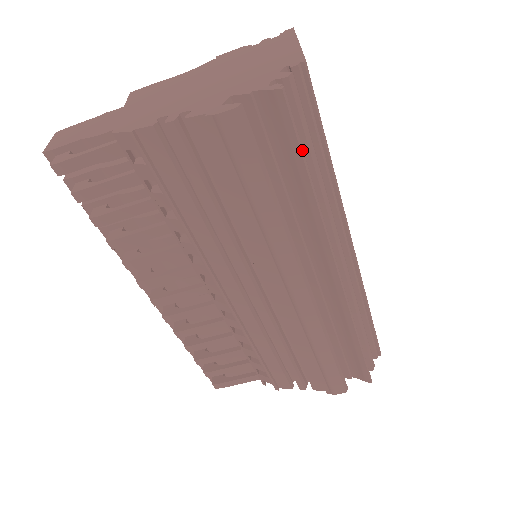
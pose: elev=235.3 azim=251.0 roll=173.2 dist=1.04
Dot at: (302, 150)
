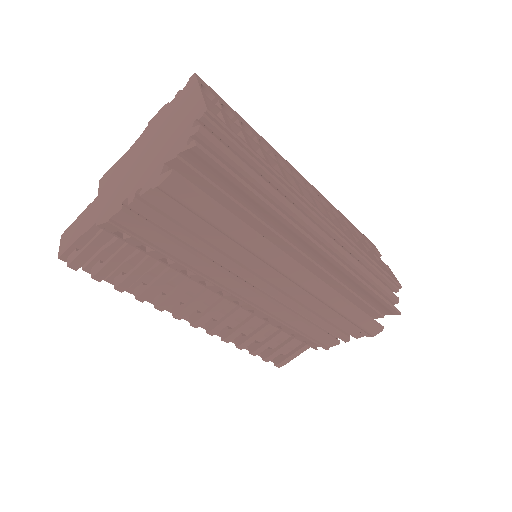
Dot at: (237, 177)
